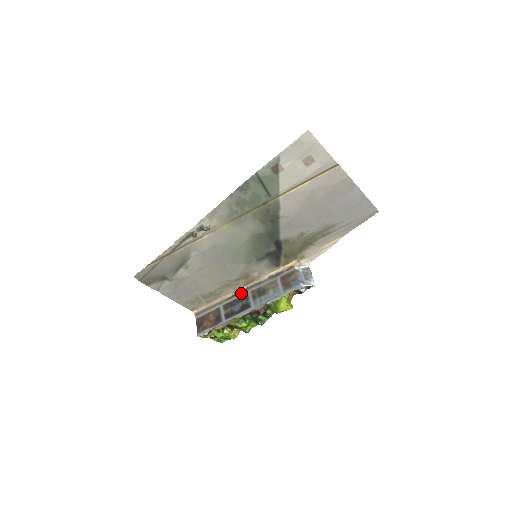
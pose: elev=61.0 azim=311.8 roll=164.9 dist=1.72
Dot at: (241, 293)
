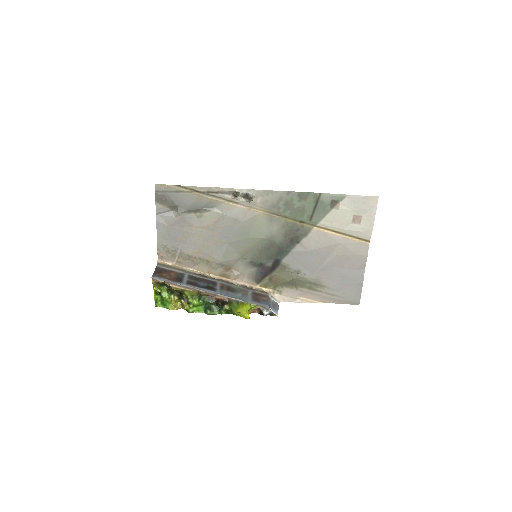
Dot at: (211, 278)
